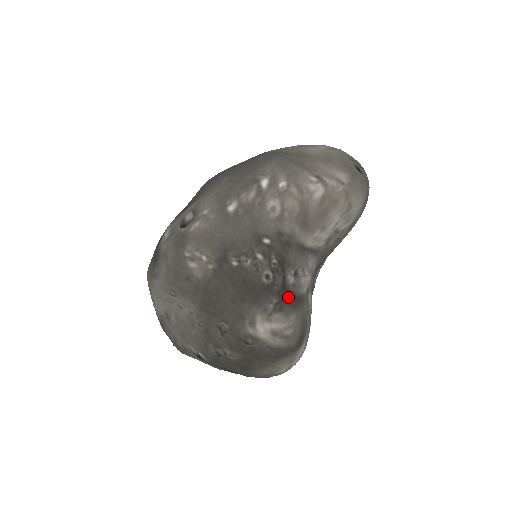
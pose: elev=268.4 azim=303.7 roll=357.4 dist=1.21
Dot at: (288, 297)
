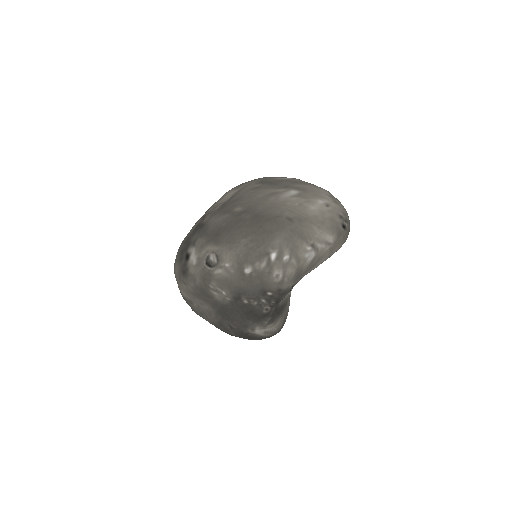
Dot at: (278, 311)
